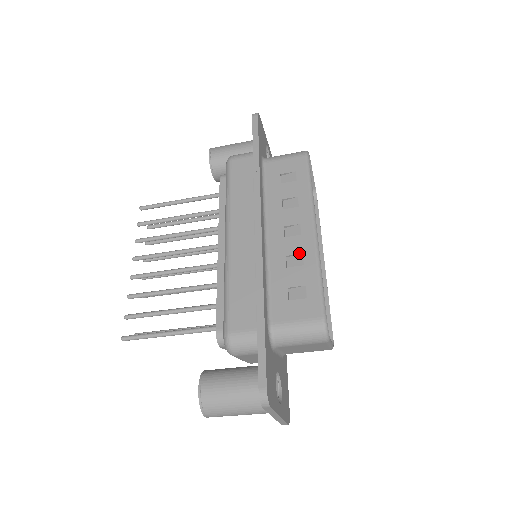
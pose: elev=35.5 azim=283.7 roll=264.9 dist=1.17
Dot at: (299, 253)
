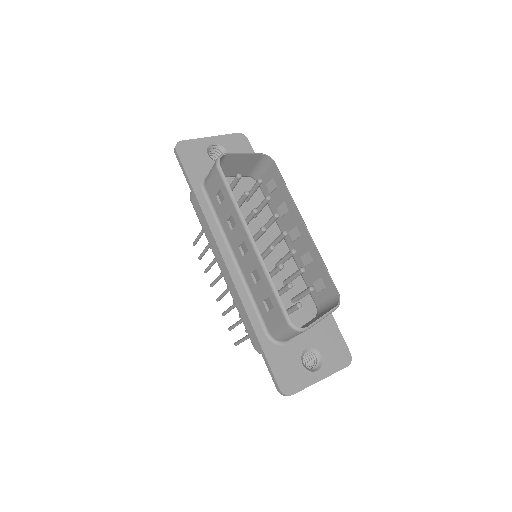
Dot at: (254, 269)
